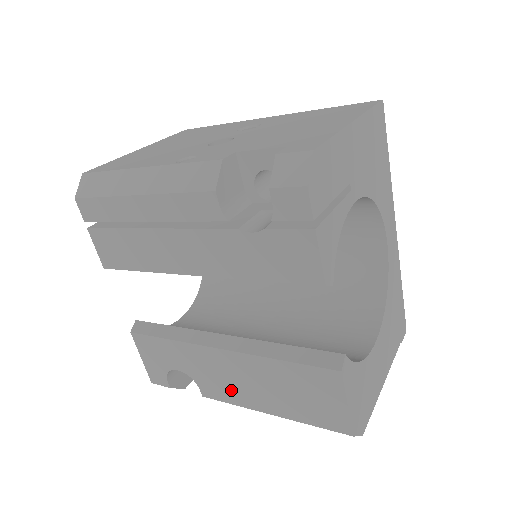
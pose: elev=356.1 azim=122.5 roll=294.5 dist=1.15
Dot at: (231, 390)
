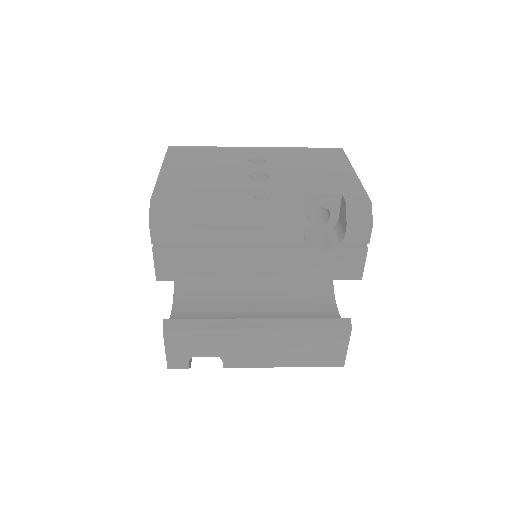
Dot at: (255, 357)
